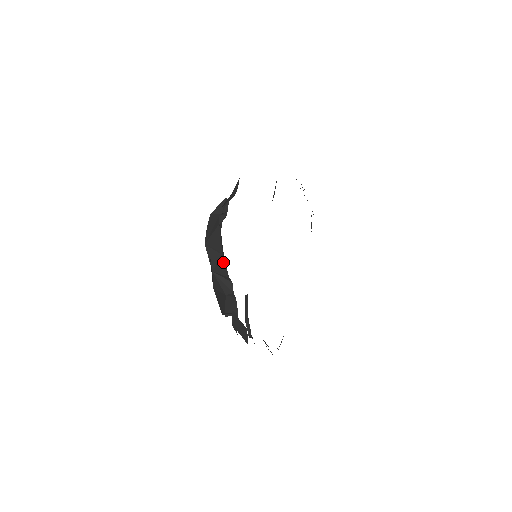
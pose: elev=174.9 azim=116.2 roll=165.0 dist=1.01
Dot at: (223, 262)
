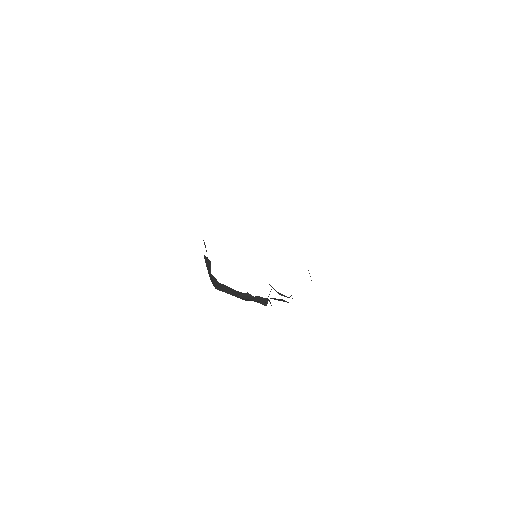
Dot at: (232, 289)
